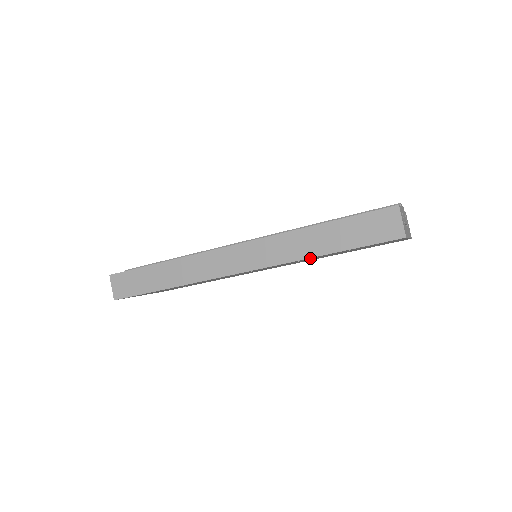
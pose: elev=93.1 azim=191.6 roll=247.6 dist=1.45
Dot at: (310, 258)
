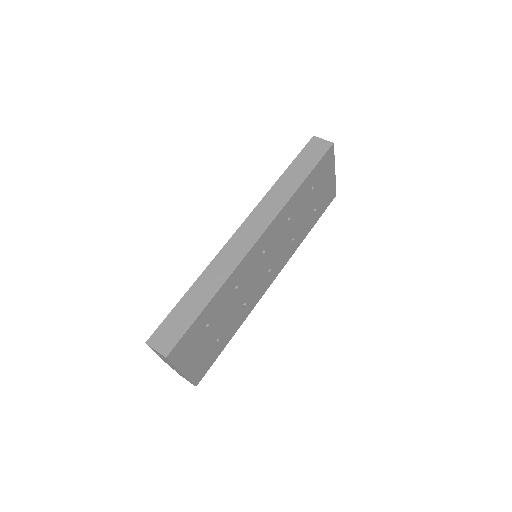
Dot at: (295, 200)
